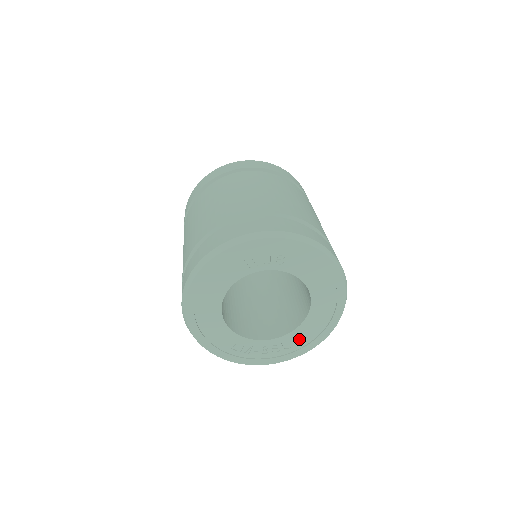
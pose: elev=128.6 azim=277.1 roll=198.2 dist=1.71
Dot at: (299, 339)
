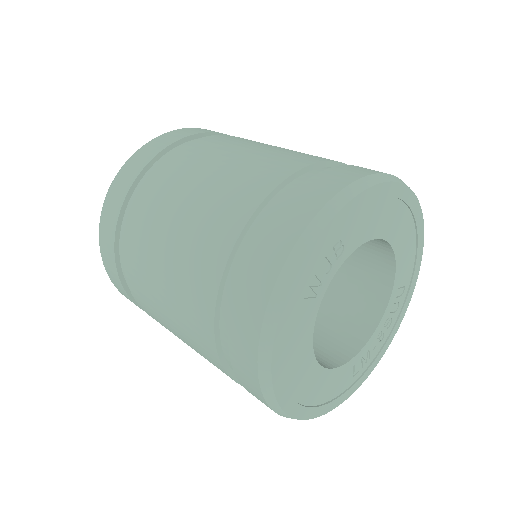
Dot at: (401, 289)
